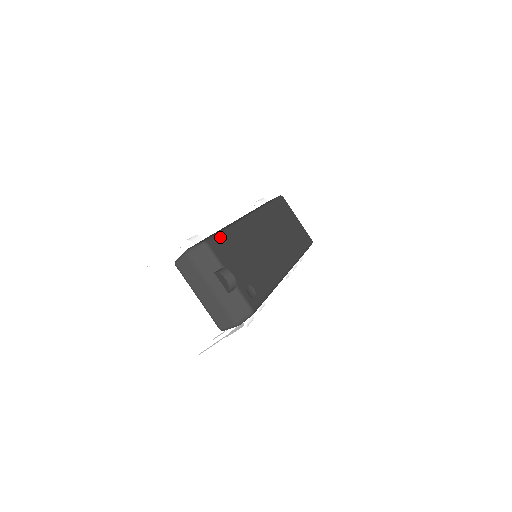
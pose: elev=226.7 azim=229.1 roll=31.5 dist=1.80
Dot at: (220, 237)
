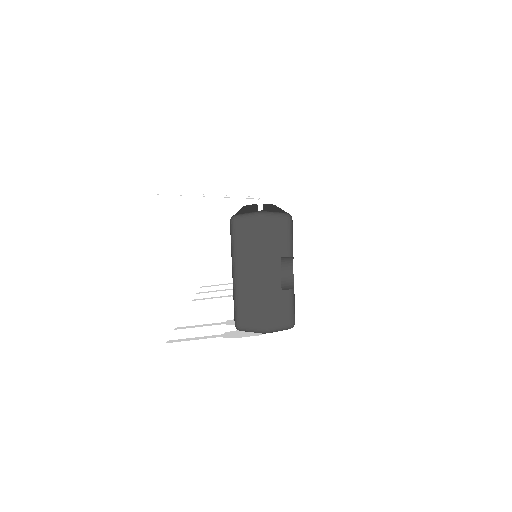
Dot at: occluded
